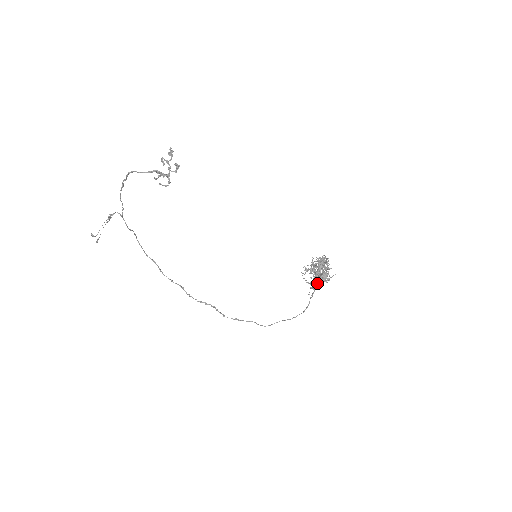
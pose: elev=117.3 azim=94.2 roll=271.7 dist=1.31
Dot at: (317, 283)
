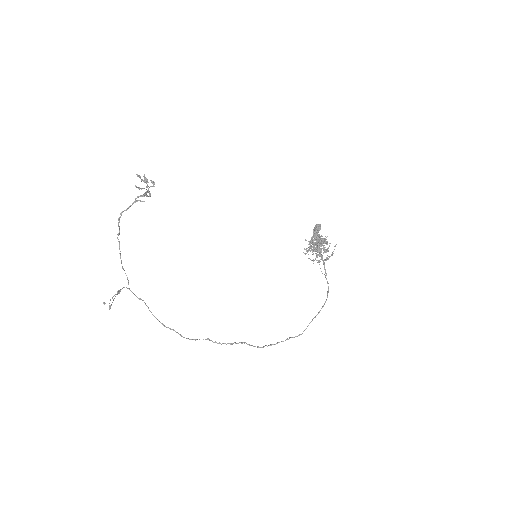
Dot at: (322, 255)
